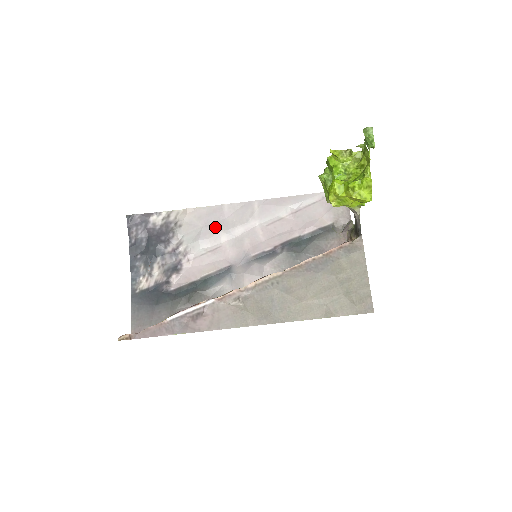
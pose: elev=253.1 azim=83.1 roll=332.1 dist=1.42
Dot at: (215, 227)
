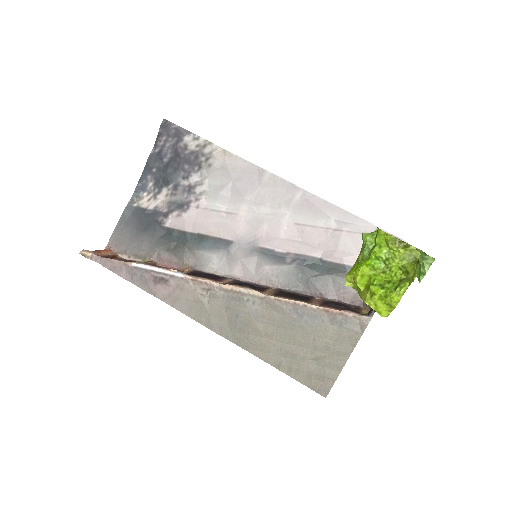
Dot at: (243, 190)
